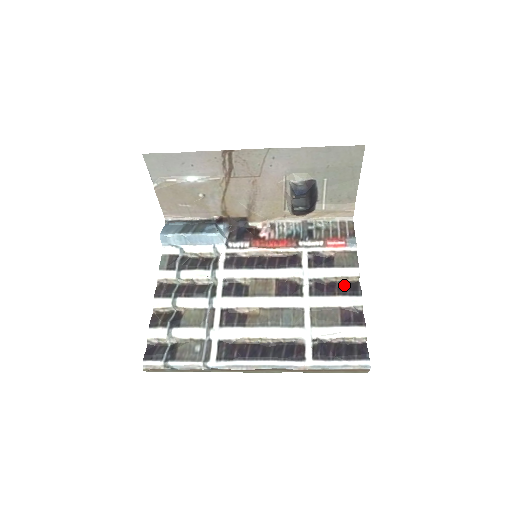
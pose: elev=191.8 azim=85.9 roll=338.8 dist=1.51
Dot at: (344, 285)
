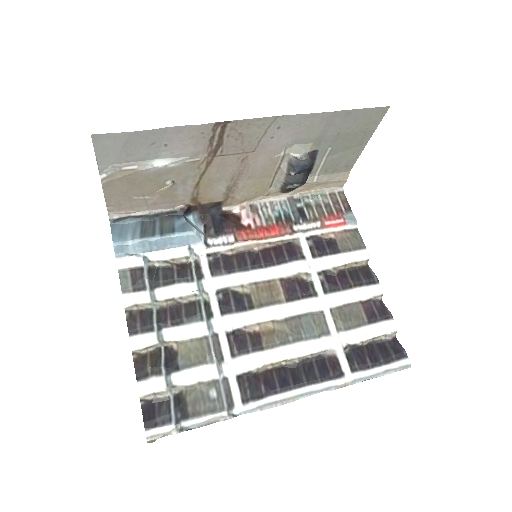
Dot at: (355, 272)
